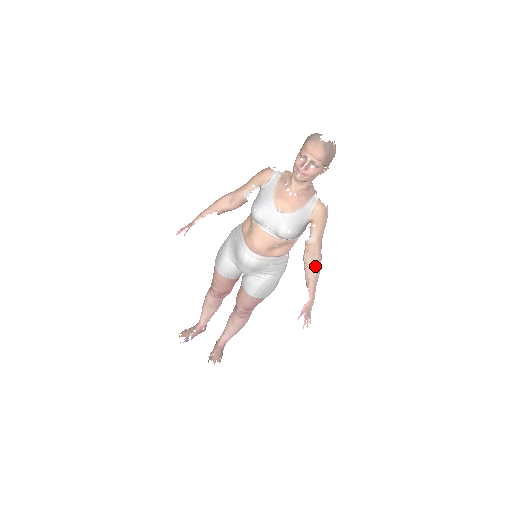
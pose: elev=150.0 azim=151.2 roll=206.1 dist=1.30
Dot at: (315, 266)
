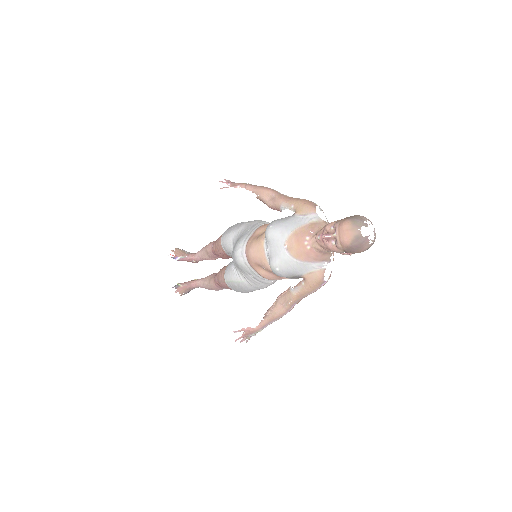
Dot at: (280, 311)
